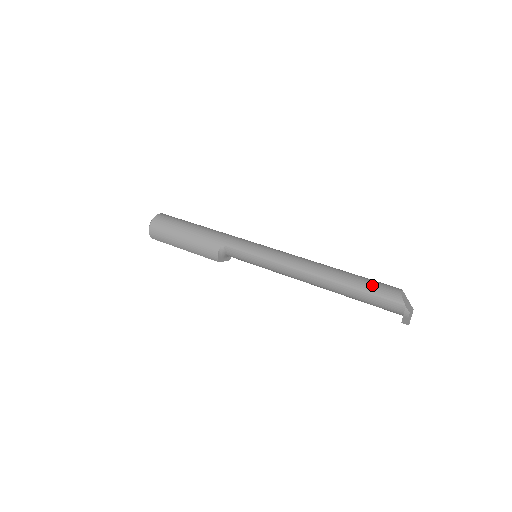
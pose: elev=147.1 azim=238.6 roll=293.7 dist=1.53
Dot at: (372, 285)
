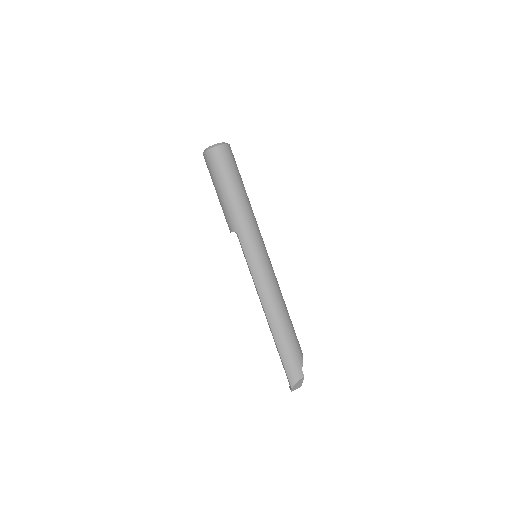
Dot at: (290, 360)
